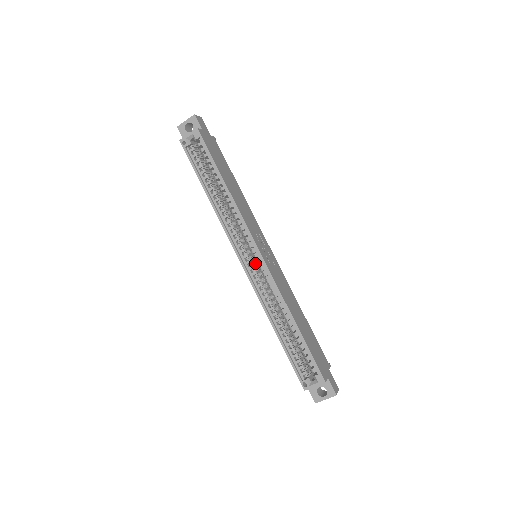
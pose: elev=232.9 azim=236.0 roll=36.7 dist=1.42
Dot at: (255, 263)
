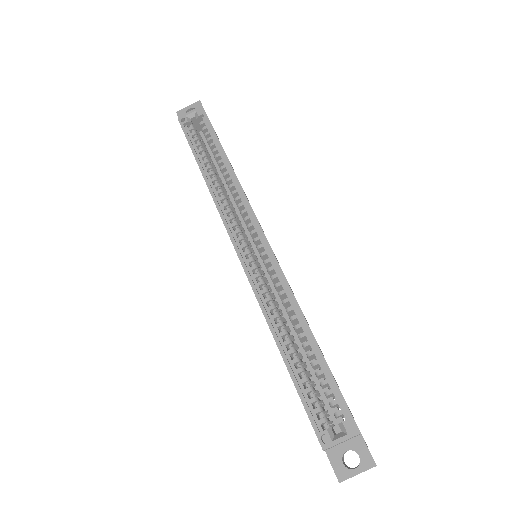
Dot at: (256, 257)
